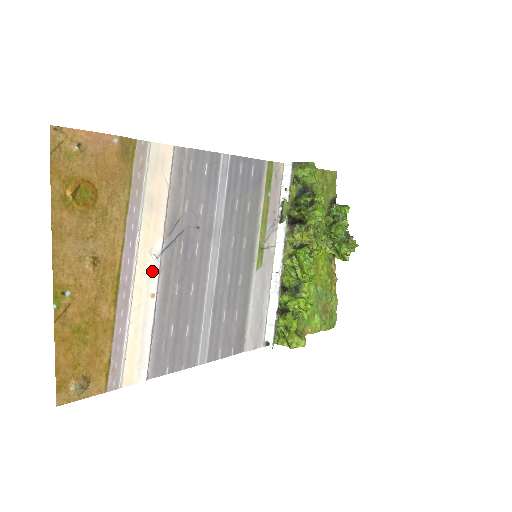
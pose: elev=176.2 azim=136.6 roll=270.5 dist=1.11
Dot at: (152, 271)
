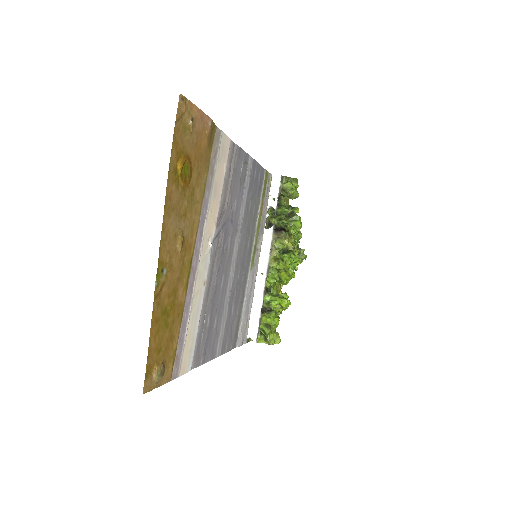
Dot at: (207, 258)
